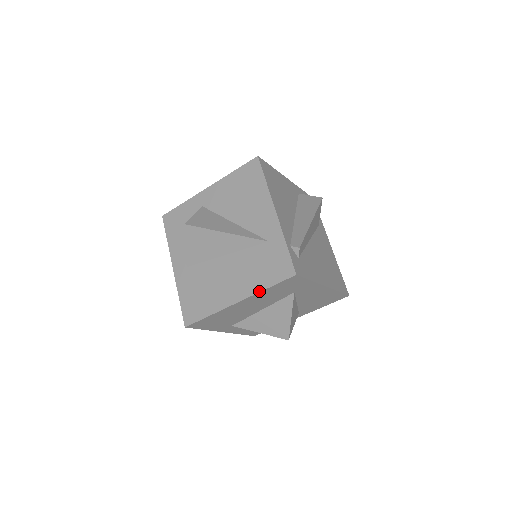
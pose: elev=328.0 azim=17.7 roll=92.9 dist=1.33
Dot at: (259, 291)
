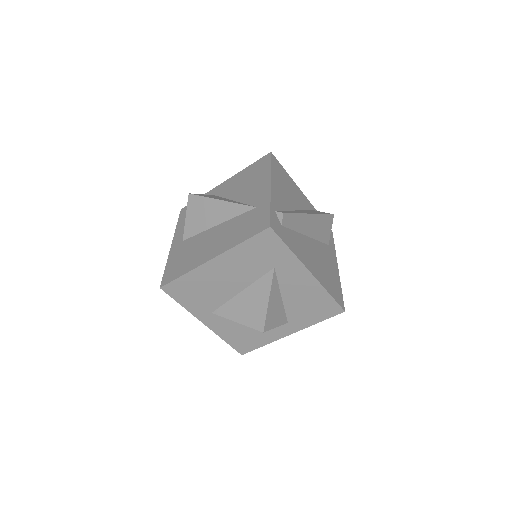
Dot at: (233, 246)
